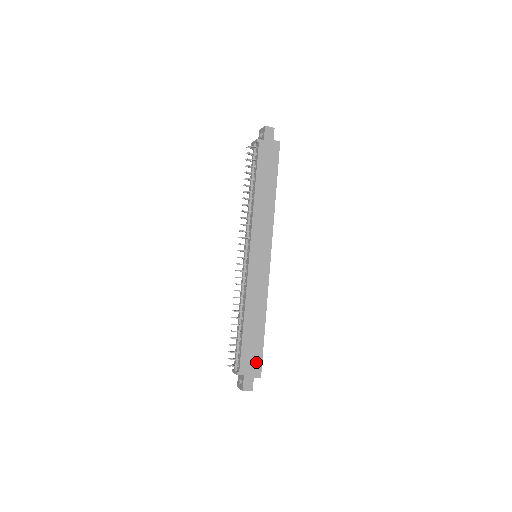
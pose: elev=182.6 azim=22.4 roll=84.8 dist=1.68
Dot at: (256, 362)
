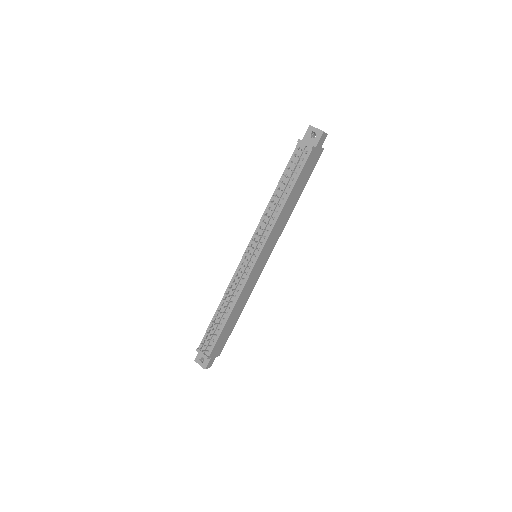
Dot at: (222, 346)
